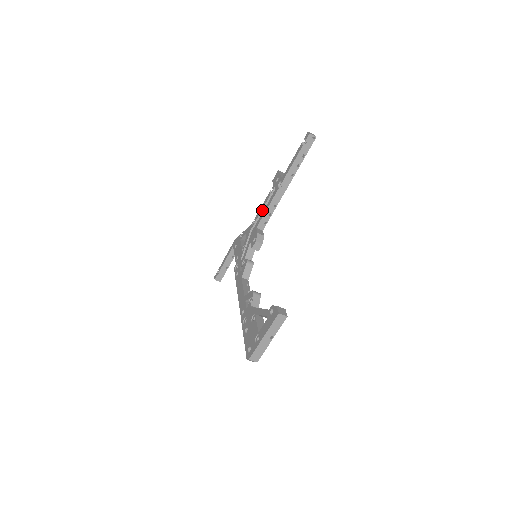
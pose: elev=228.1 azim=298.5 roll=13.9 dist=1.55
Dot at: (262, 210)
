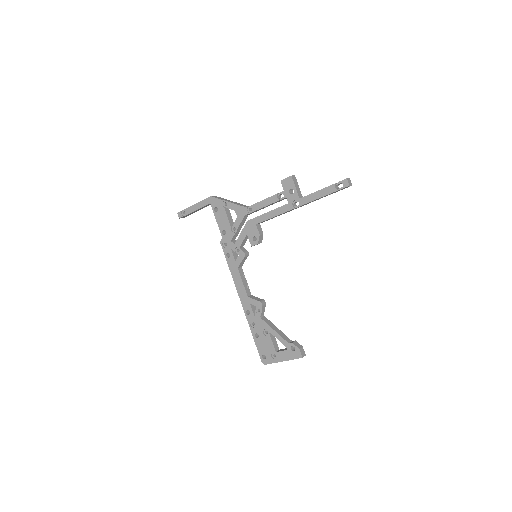
Dot at: (264, 207)
